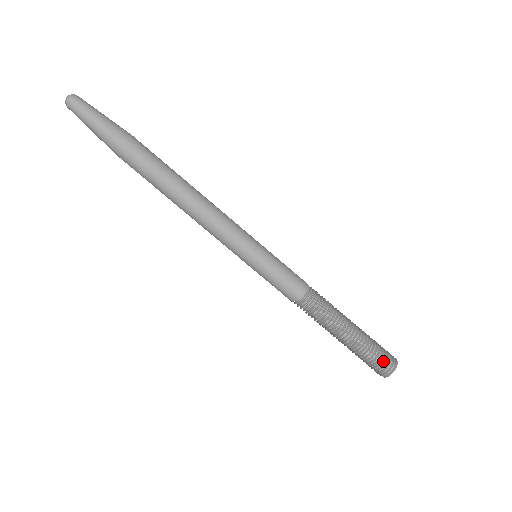
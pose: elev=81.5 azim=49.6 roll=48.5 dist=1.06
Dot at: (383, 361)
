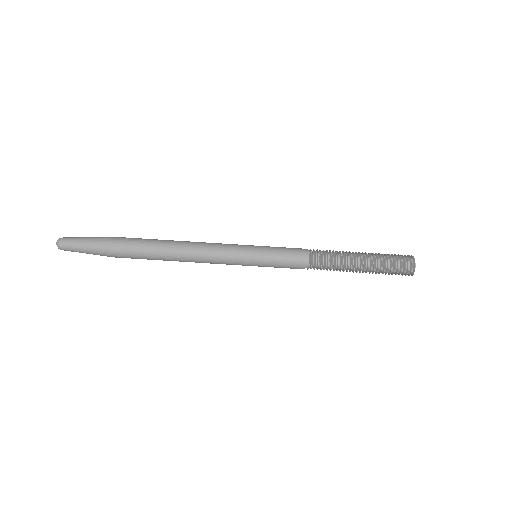
Dot at: (401, 268)
